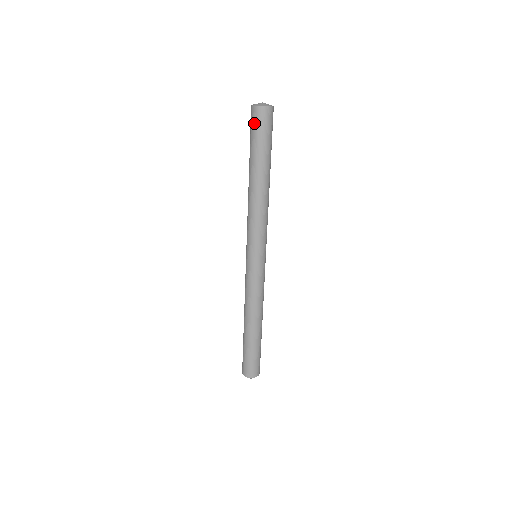
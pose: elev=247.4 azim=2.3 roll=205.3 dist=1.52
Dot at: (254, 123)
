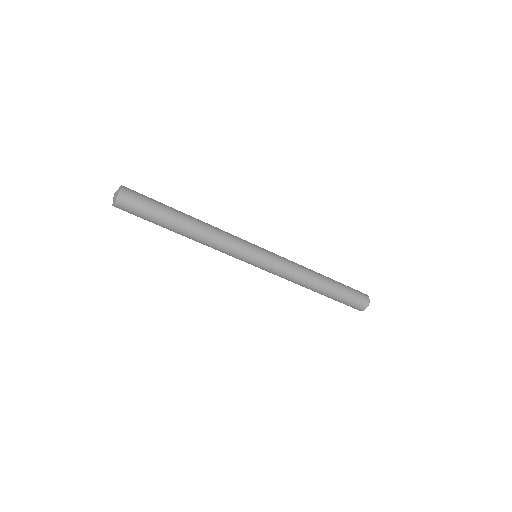
Dot at: occluded
